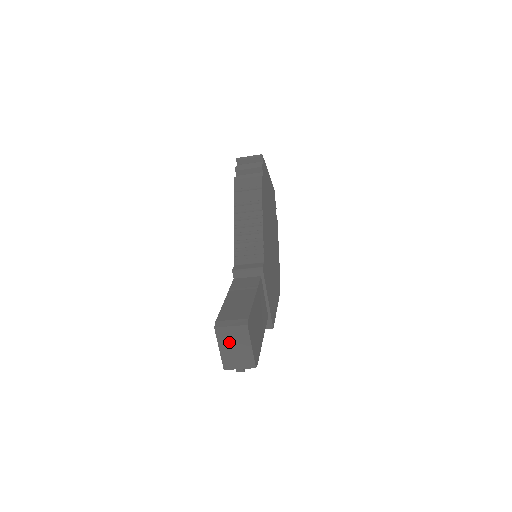
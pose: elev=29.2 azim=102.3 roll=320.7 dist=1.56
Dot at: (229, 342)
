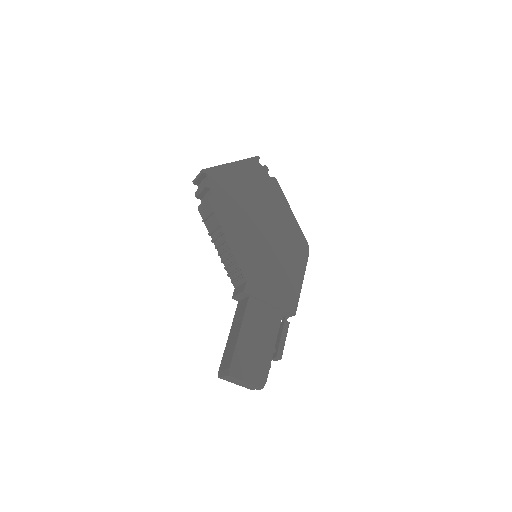
Dot at: (234, 381)
